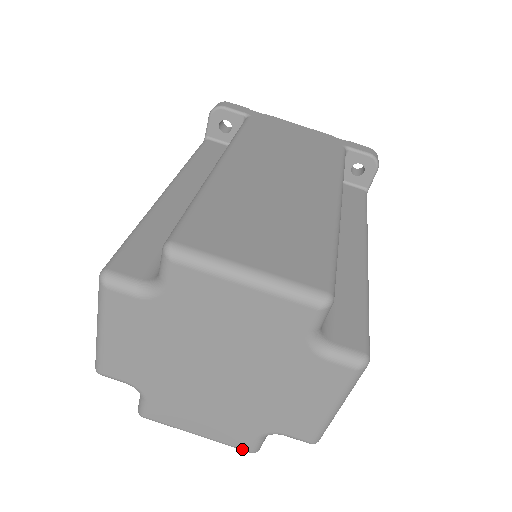
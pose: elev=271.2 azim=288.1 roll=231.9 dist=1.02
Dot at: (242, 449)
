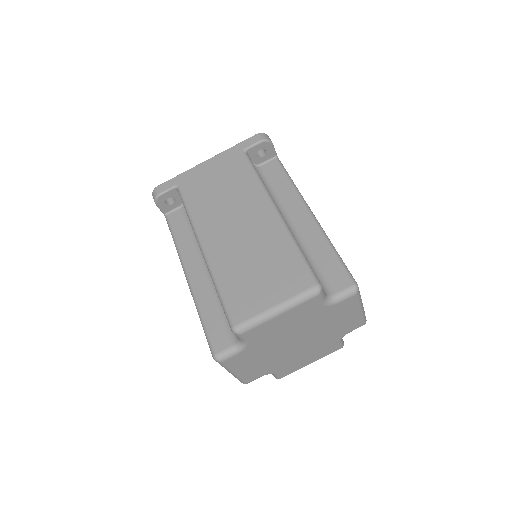
Dot at: (245, 382)
